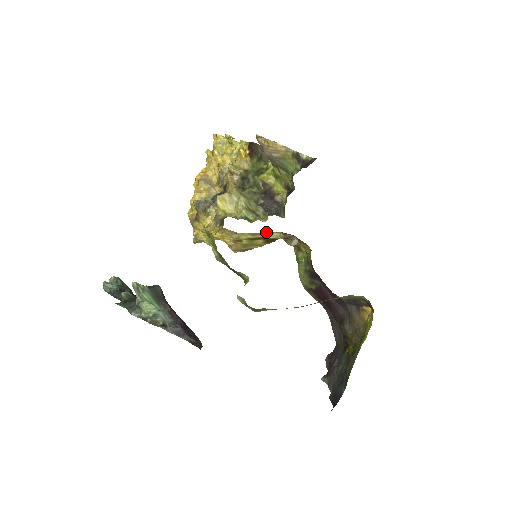
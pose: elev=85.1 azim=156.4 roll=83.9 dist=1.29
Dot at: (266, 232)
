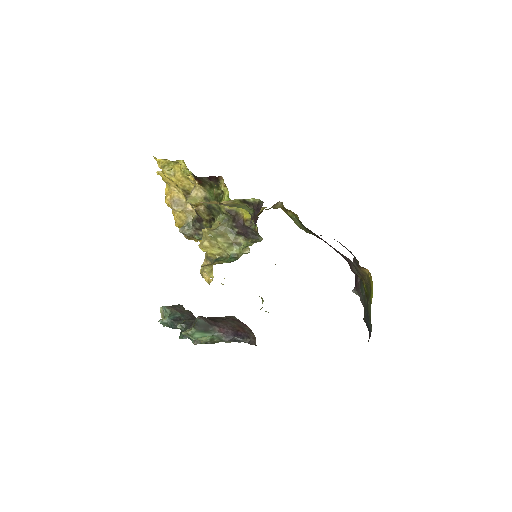
Dot at: occluded
